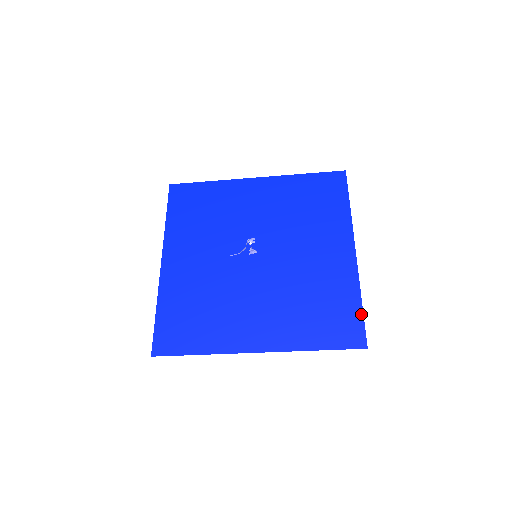
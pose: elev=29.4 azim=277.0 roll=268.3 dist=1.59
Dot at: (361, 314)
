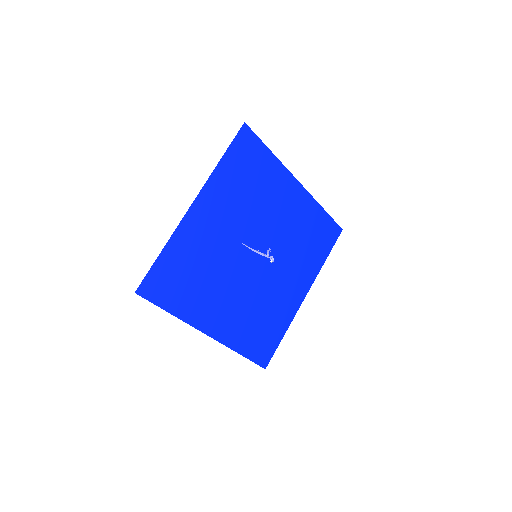
Dot at: (278, 344)
